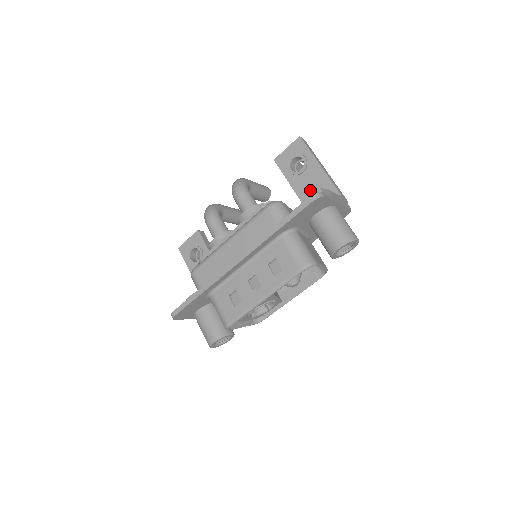
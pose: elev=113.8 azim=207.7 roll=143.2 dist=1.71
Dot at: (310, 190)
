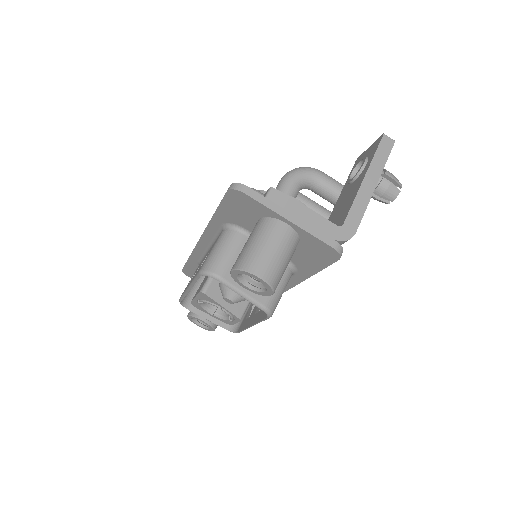
Dot at: (340, 207)
